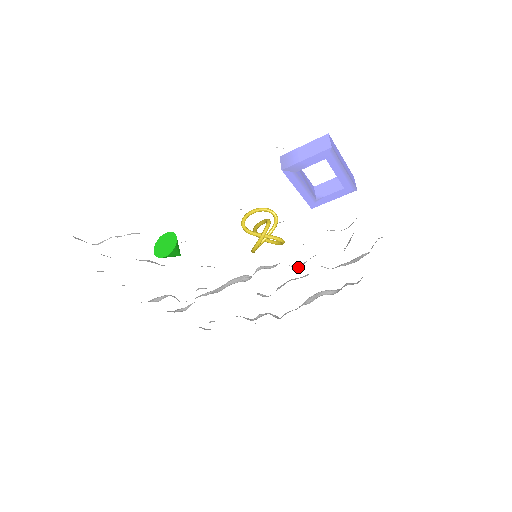
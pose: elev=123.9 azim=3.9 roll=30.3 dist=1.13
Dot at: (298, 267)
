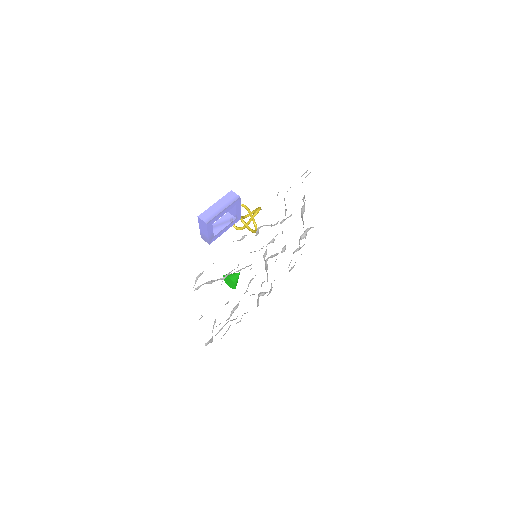
Dot at: (274, 239)
